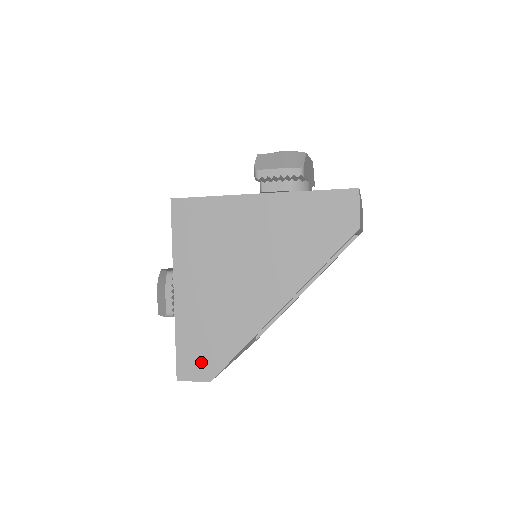
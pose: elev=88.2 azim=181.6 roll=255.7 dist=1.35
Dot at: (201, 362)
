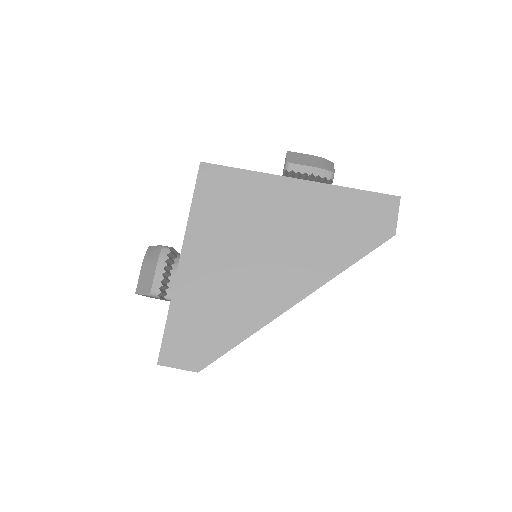
Dot at: (193, 347)
